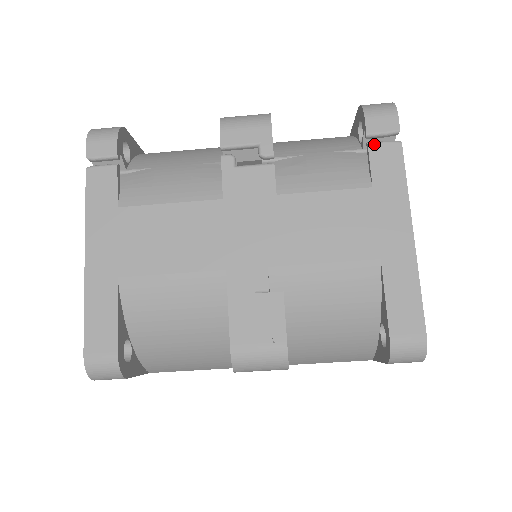
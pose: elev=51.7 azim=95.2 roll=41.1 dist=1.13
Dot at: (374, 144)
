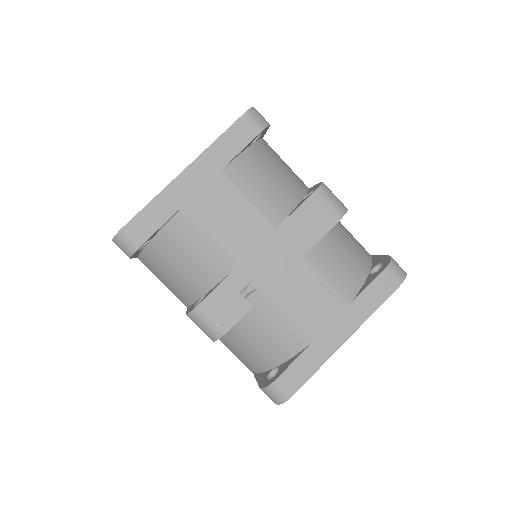
Dot at: occluded
